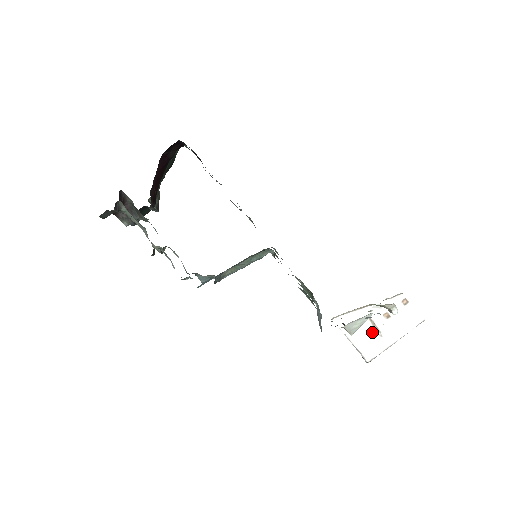
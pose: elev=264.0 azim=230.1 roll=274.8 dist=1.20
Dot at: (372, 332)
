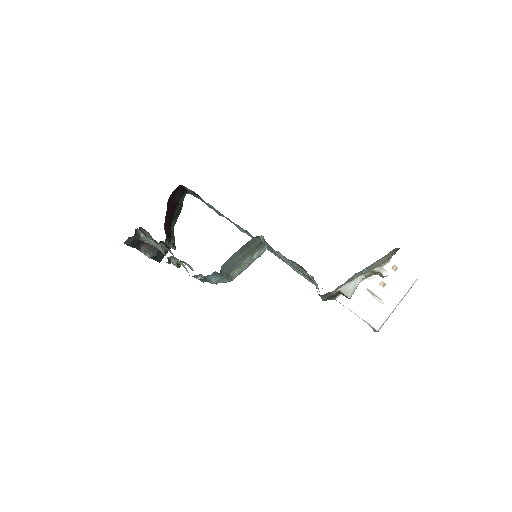
Dot at: (373, 302)
